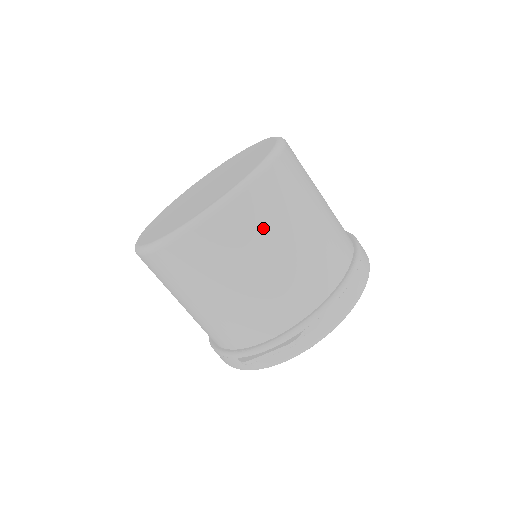
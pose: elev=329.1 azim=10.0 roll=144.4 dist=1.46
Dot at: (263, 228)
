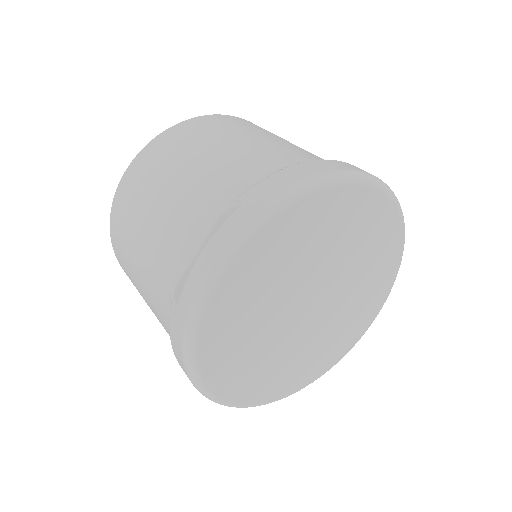
Dot at: (201, 136)
